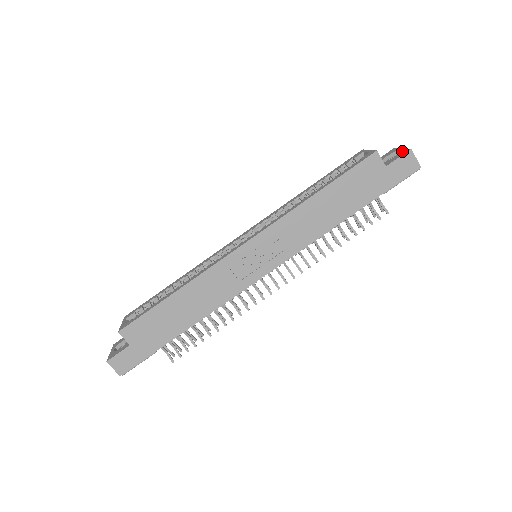
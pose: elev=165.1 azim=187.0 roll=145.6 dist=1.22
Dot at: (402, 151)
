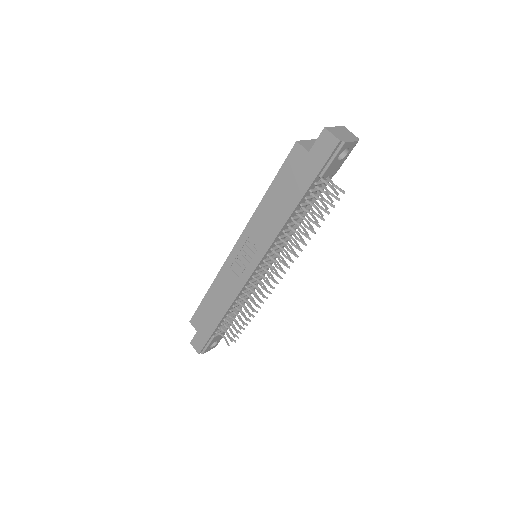
Dot at: occluded
